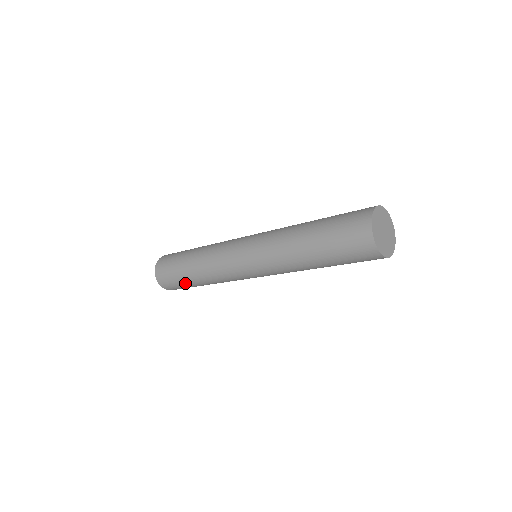
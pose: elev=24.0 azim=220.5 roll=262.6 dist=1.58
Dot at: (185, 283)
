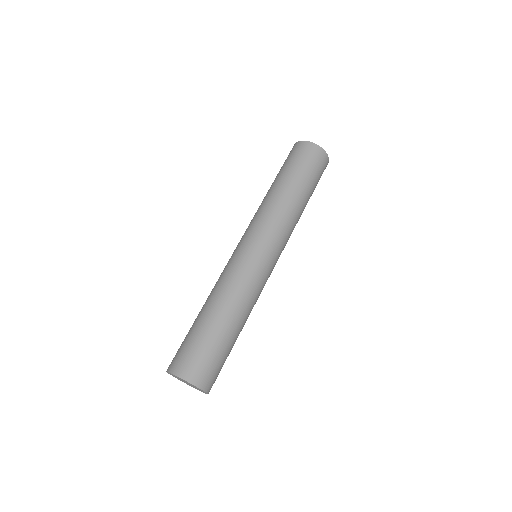
Dot at: (211, 338)
